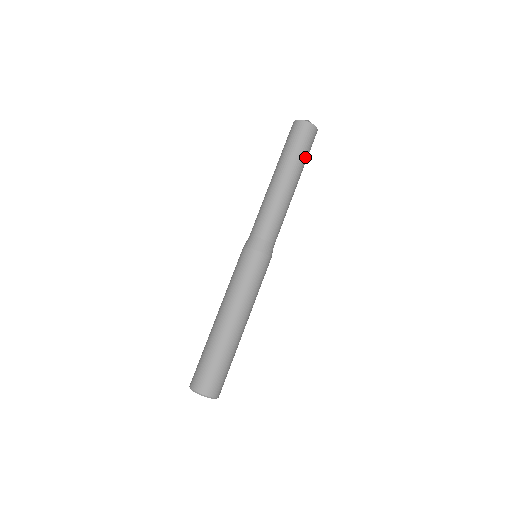
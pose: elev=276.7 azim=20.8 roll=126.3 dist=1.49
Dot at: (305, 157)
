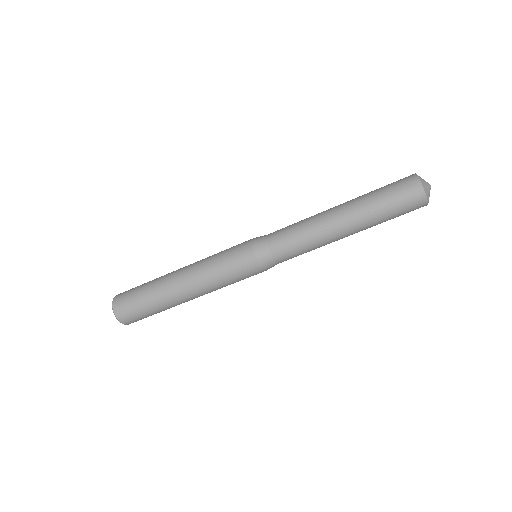
Dot at: occluded
